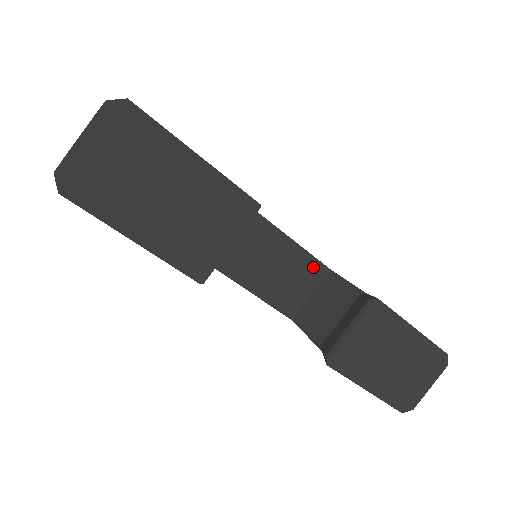
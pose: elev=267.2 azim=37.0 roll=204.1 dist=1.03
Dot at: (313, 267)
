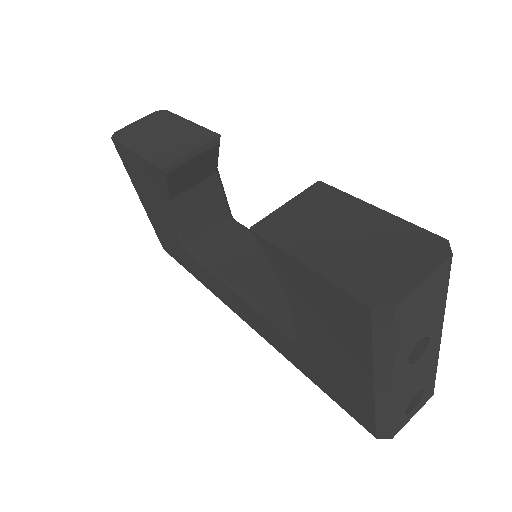
Dot at: occluded
